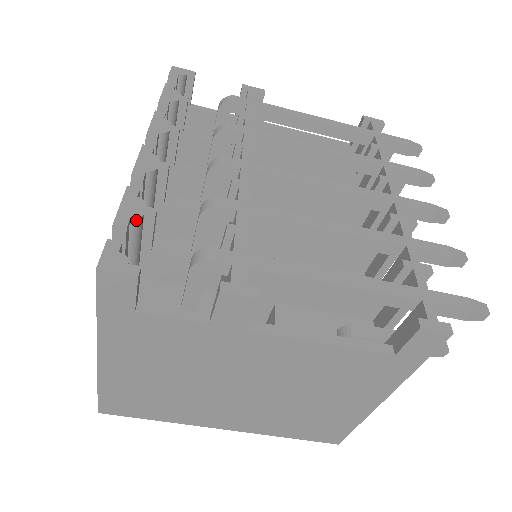
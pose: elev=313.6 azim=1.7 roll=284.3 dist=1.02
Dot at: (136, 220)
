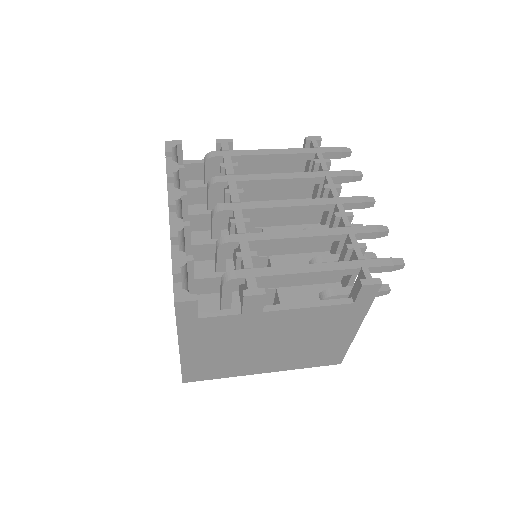
Dot at: (184, 266)
